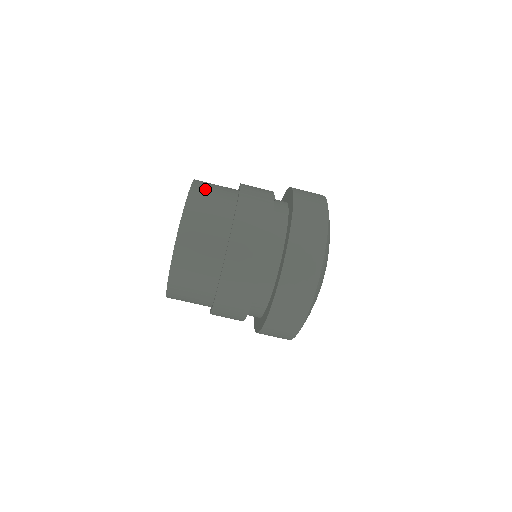
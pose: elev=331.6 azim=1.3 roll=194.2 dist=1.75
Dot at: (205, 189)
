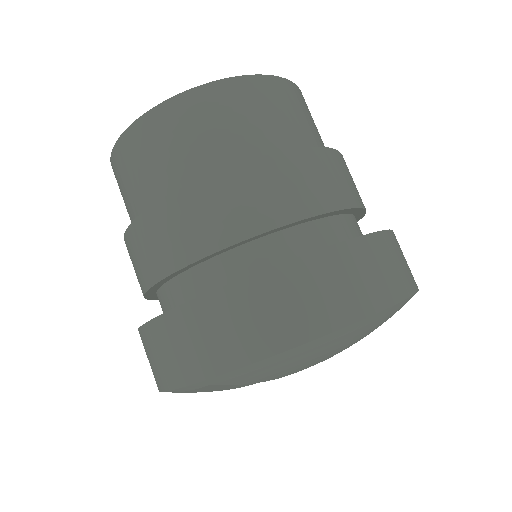
Dot at: occluded
